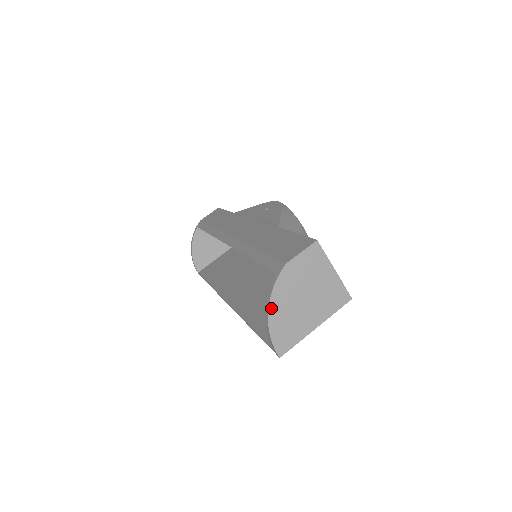
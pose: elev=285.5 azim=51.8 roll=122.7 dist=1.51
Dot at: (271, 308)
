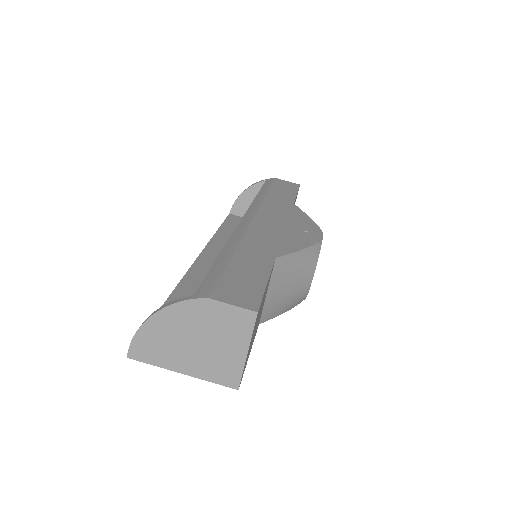
Dot at: (158, 315)
